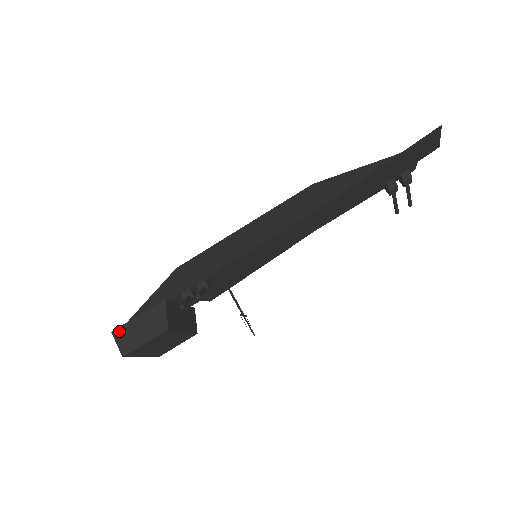
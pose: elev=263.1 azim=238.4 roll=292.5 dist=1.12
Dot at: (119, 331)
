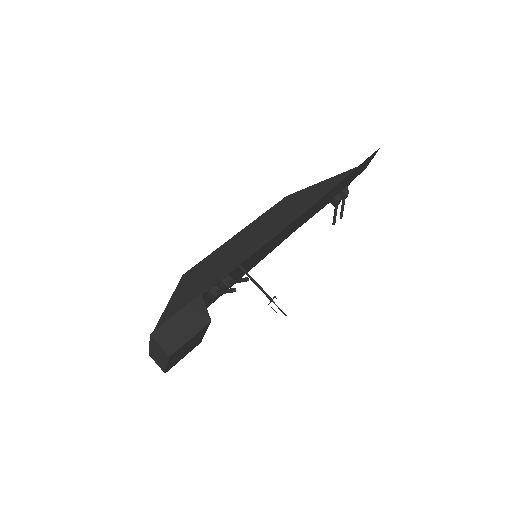
Dot at: (159, 332)
